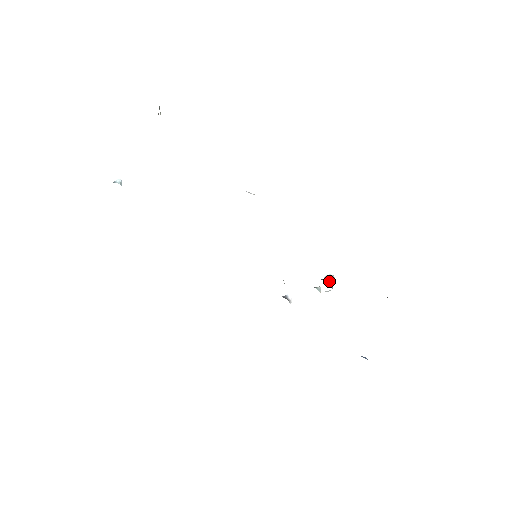
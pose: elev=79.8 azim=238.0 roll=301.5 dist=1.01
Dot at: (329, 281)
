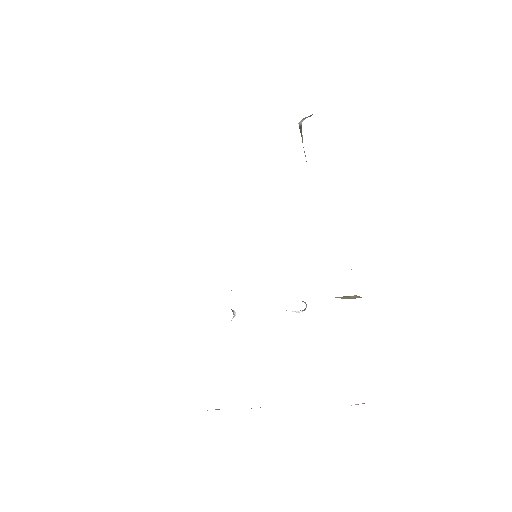
Dot at: (306, 304)
